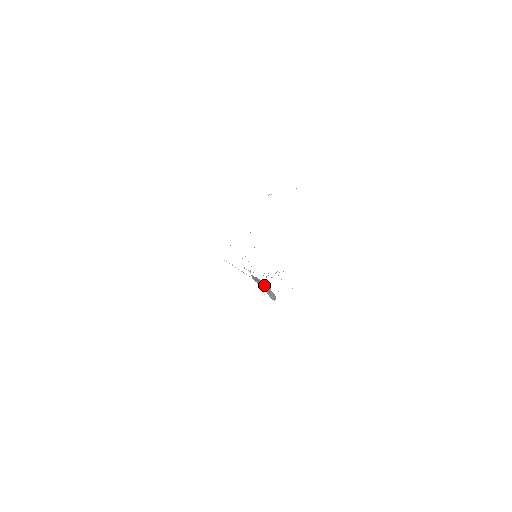
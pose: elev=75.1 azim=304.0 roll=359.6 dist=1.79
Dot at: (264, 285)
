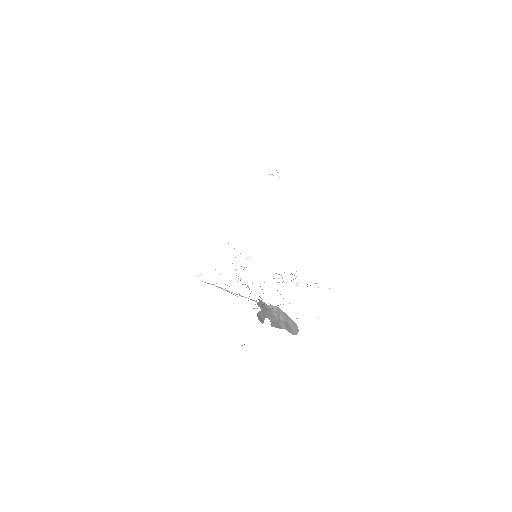
Dot at: (278, 315)
